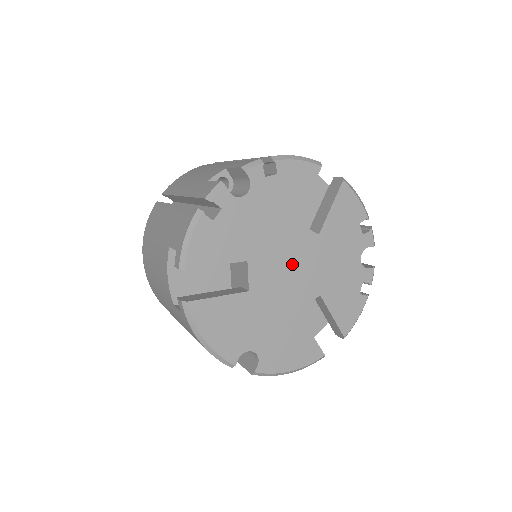
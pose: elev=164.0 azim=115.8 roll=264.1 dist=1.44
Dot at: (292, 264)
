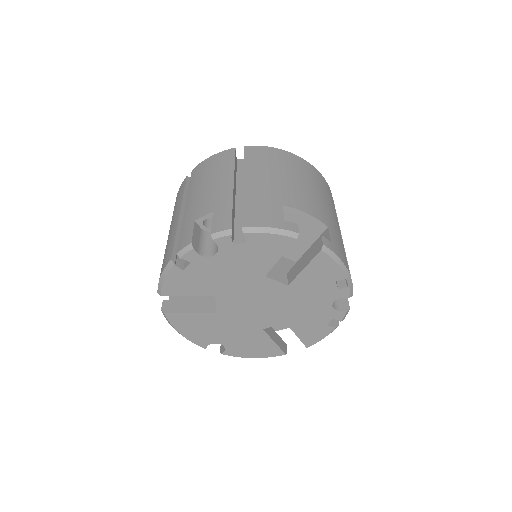
Dot at: (258, 301)
